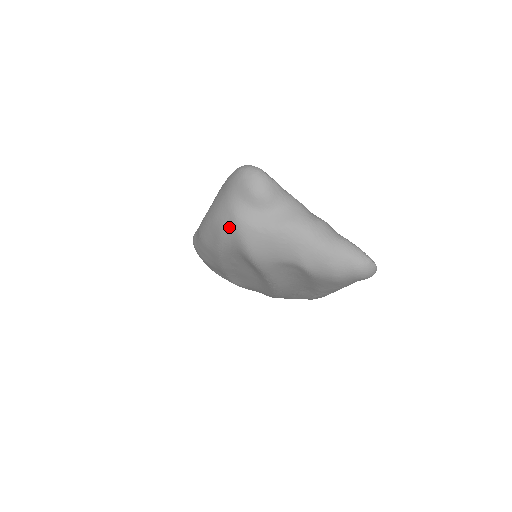
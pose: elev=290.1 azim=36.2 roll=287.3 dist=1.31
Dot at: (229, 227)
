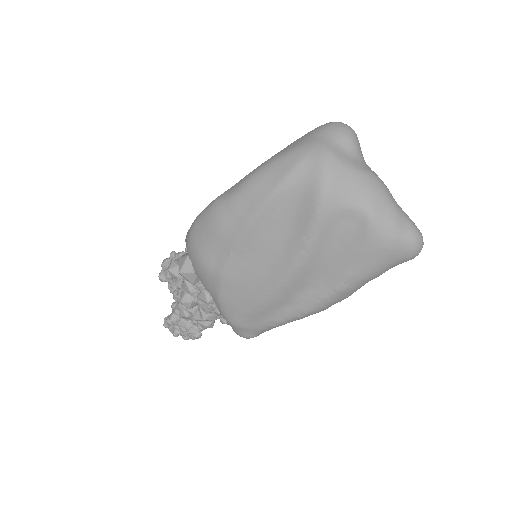
Dot at: (312, 157)
